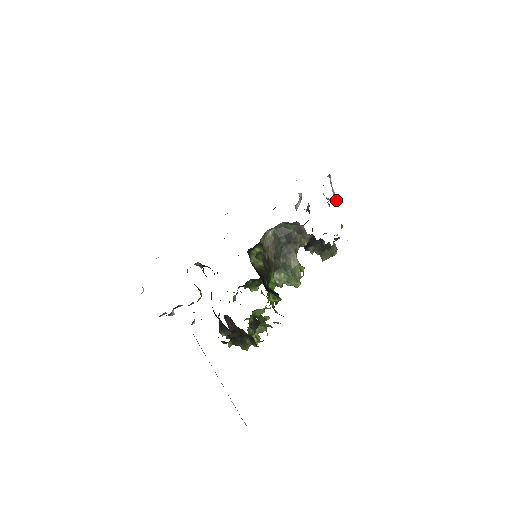
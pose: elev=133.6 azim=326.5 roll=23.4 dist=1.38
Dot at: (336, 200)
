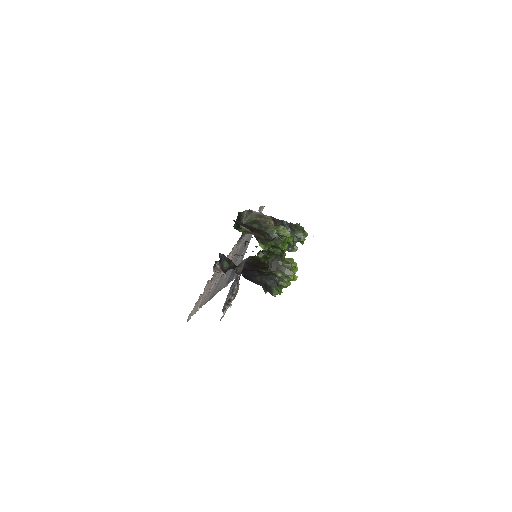
Dot at: occluded
